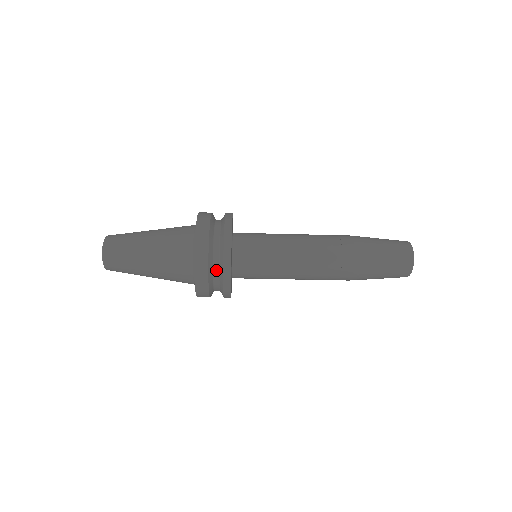
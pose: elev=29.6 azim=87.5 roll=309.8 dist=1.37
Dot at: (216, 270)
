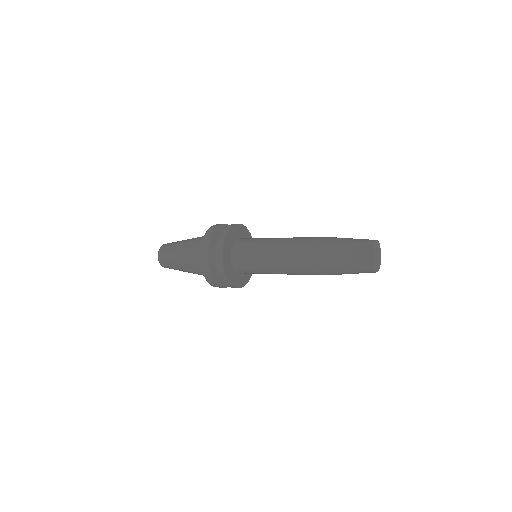
Dot at: (216, 254)
